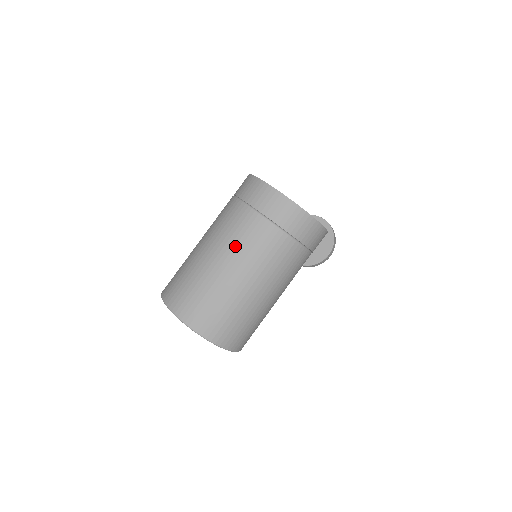
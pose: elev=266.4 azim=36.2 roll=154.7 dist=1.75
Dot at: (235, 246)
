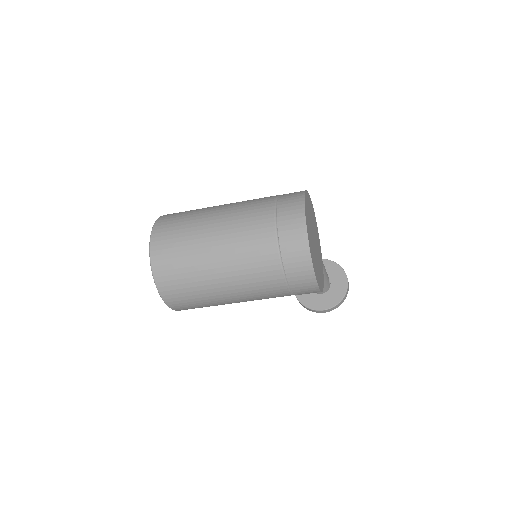
Dot at: (235, 233)
